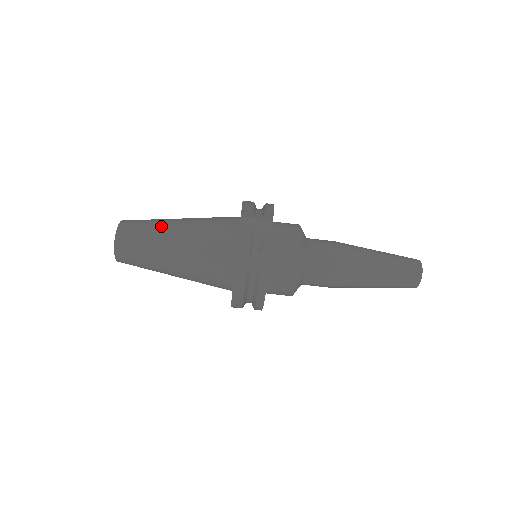
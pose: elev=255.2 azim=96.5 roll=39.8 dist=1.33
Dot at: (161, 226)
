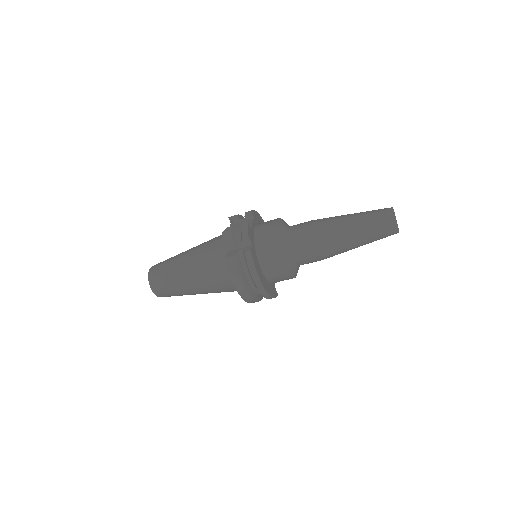
Dot at: (178, 255)
